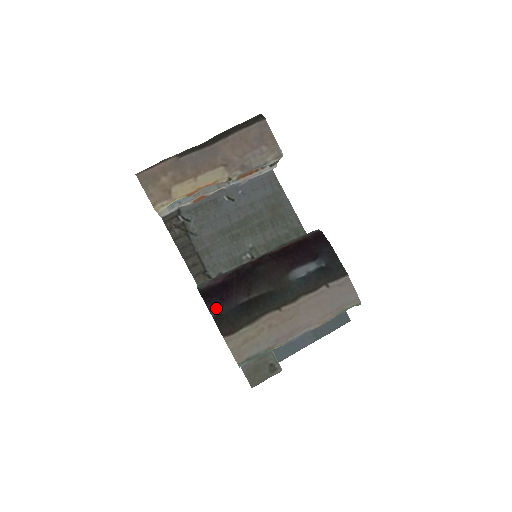
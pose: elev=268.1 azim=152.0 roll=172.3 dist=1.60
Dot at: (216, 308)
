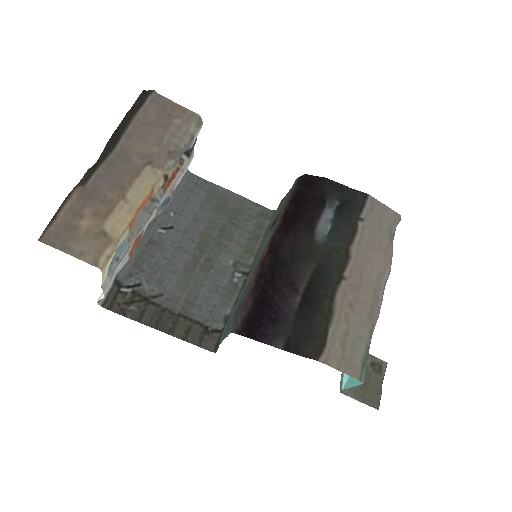
Dot at: (276, 336)
